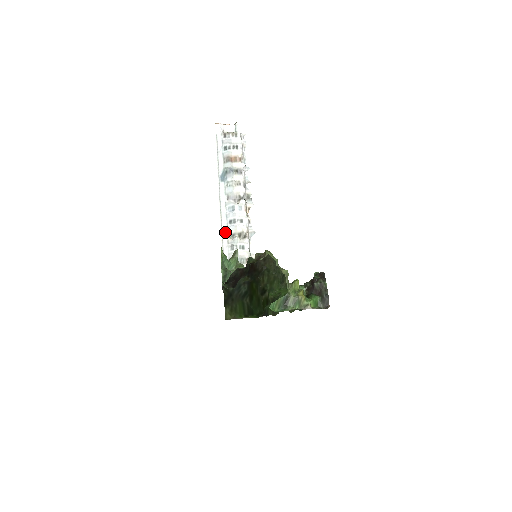
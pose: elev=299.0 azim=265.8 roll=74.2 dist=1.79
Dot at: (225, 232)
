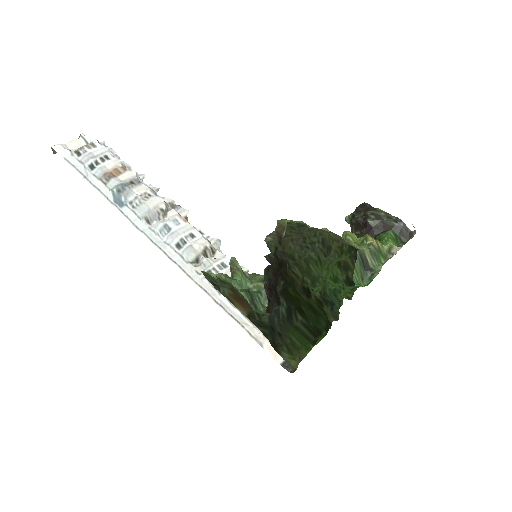
Dot at: (183, 264)
